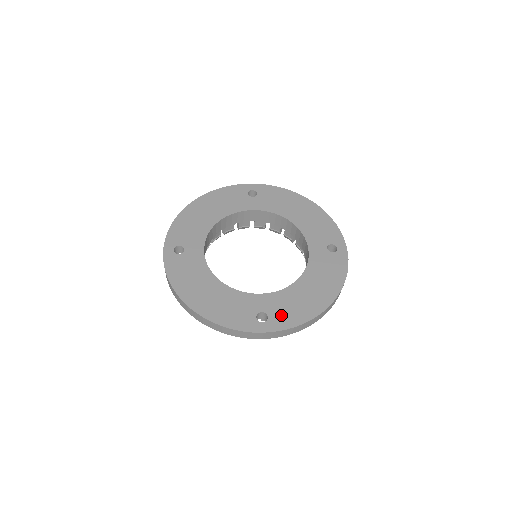
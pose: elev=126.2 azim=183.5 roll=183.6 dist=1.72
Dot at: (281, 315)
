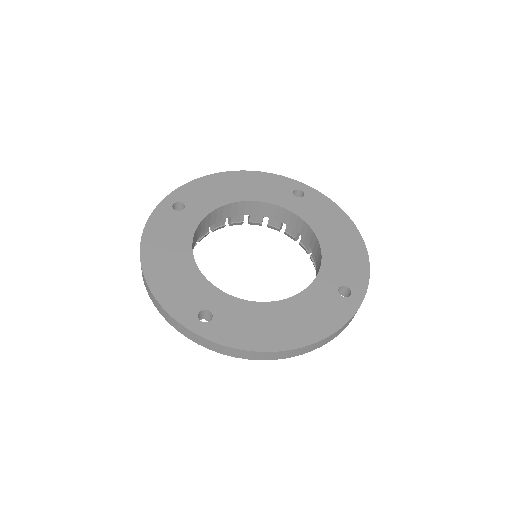
Dot at: (351, 275)
